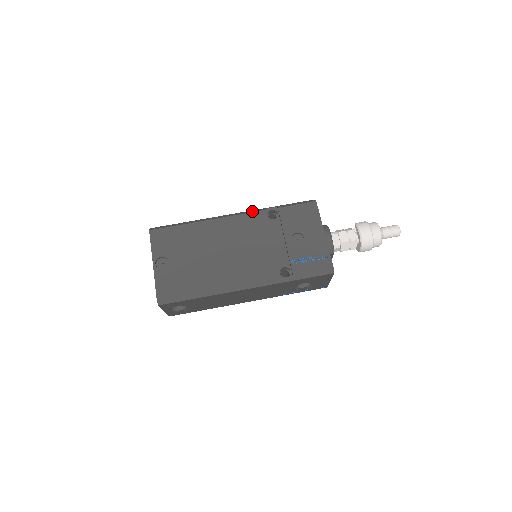
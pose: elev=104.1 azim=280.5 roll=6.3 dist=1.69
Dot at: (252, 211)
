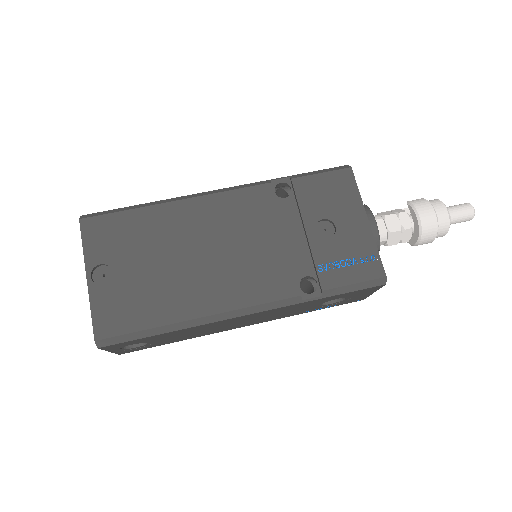
Dot at: (250, 185)
